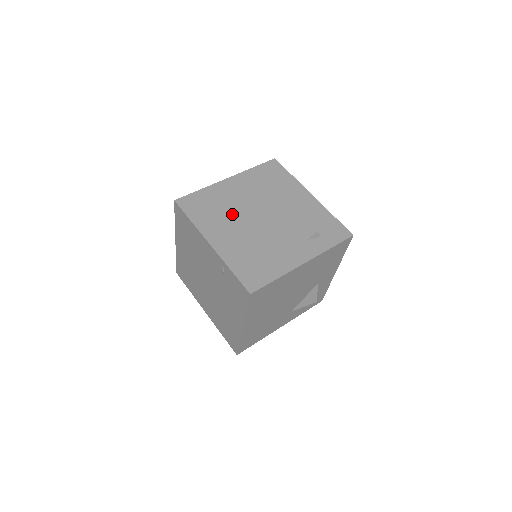
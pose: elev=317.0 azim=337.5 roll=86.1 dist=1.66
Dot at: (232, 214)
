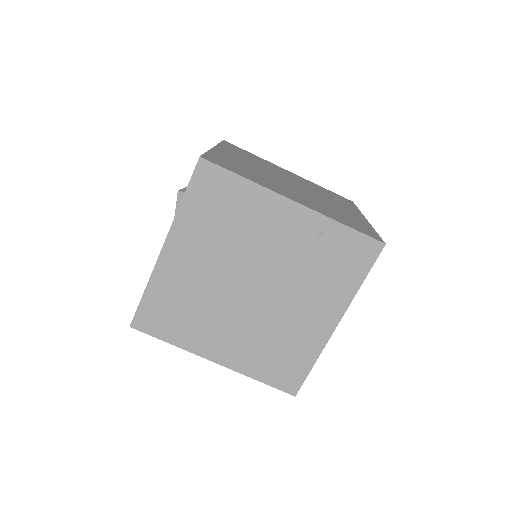
Dot at: (267, 177)
